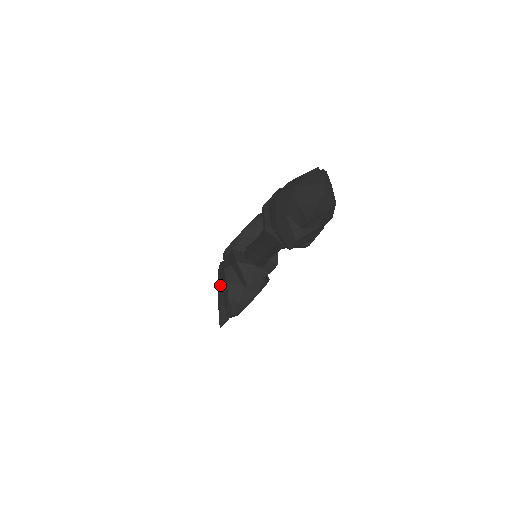
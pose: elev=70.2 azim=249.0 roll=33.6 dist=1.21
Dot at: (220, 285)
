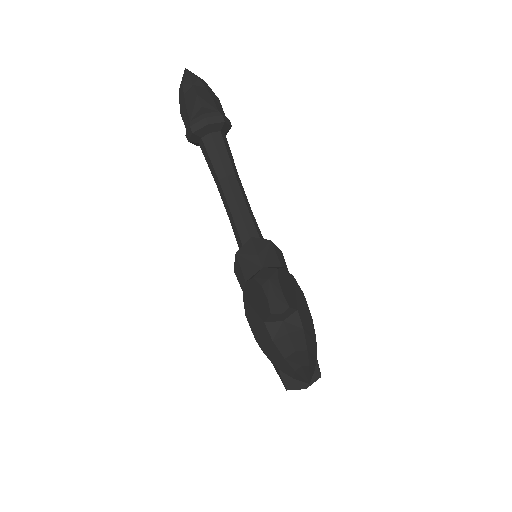
Dot at: (267, 344)
